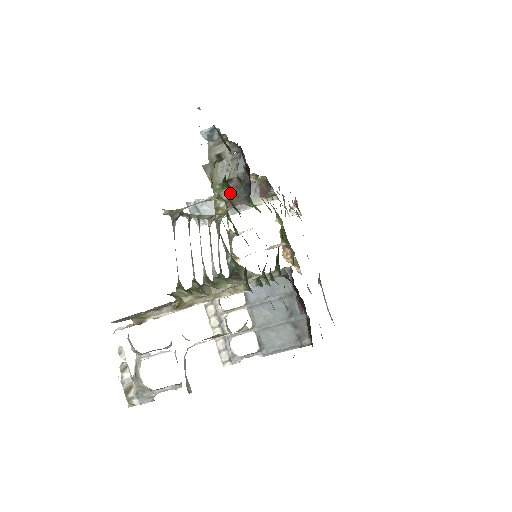
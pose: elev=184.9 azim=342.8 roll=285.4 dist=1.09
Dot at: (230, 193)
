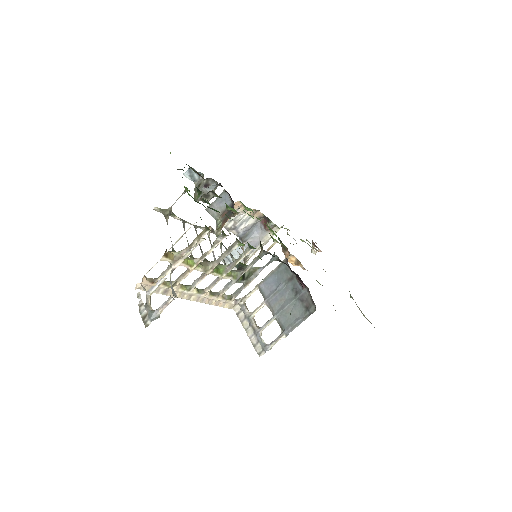
Dot at: occluded
